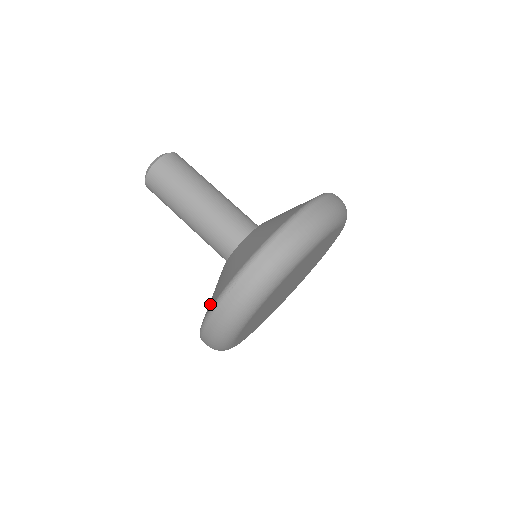
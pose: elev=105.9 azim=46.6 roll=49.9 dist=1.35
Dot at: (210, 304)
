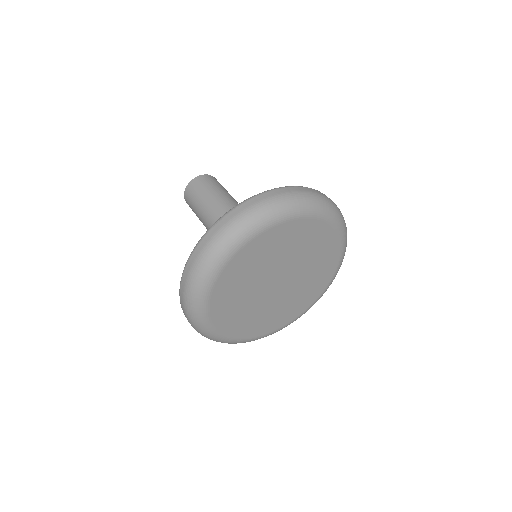
Dot at: occluded
